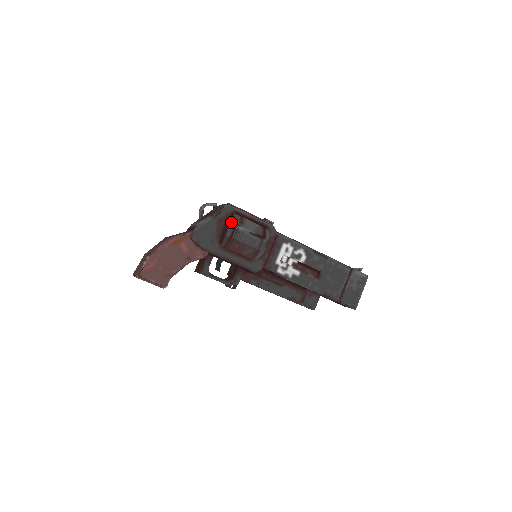
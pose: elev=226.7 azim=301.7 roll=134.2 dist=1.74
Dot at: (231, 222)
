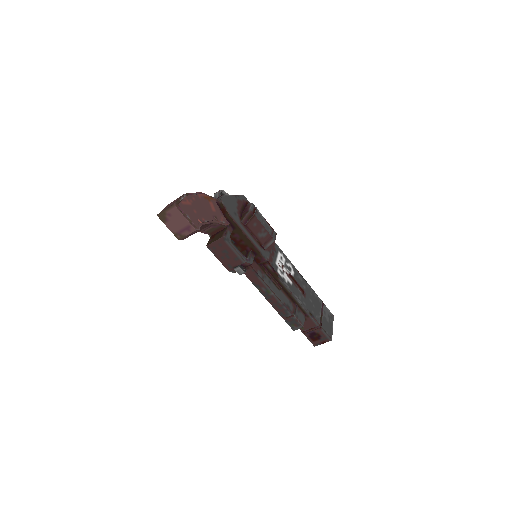
Dot at: (251, 204)
